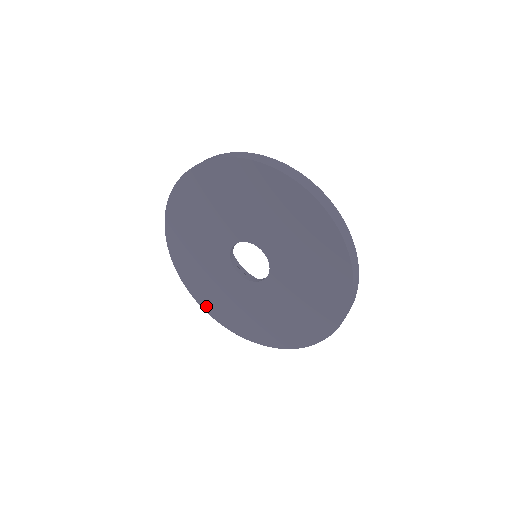
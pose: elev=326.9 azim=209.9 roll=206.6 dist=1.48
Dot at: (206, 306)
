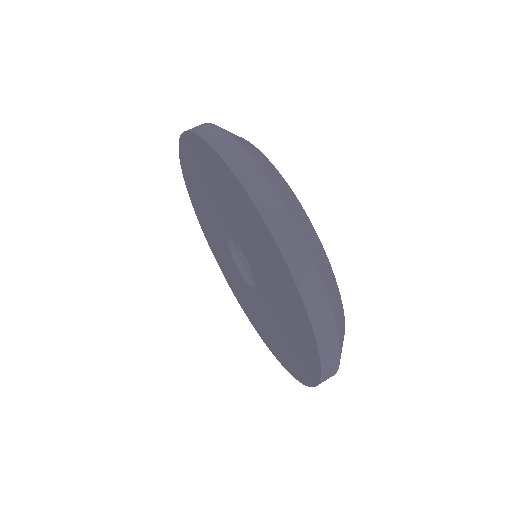
Dot at: (193, 203)
